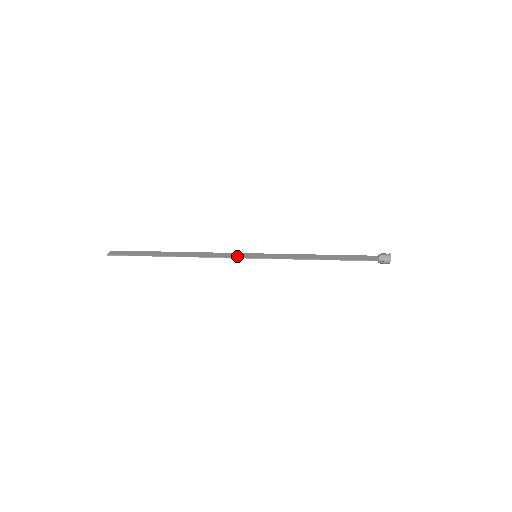
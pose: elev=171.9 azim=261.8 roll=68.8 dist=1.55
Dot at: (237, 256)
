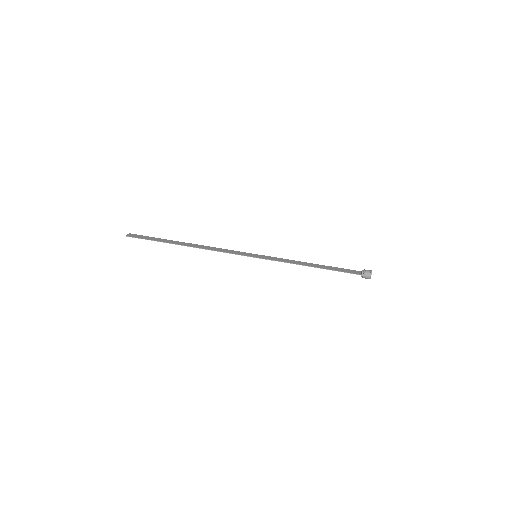
Dot at: (240, 253)
